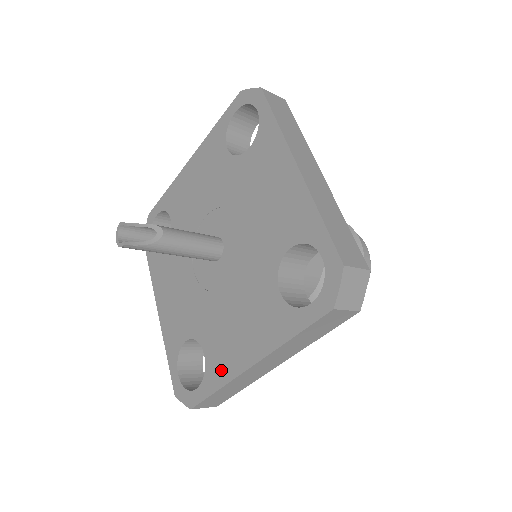
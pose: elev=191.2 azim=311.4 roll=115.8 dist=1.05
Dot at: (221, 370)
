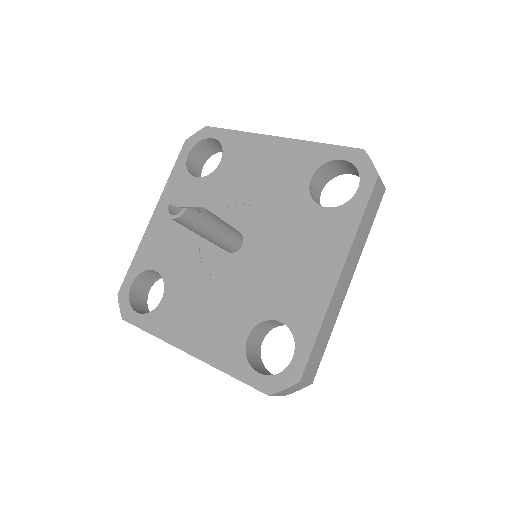
Dot at: (310, 311)
